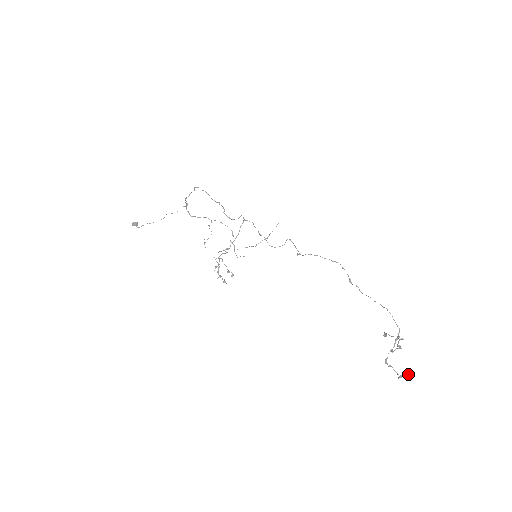
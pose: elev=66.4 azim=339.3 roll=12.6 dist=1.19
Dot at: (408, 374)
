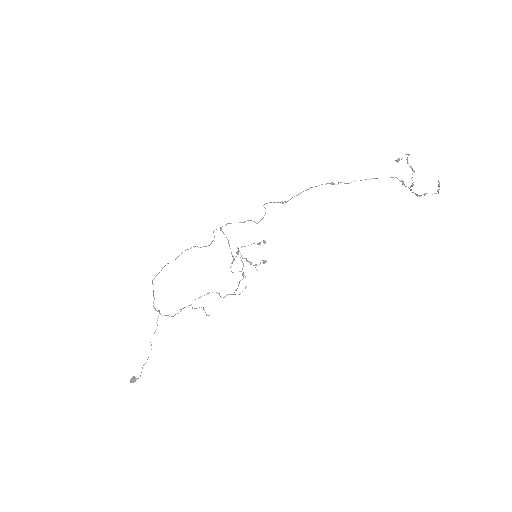
Dot at: (439, 184)
